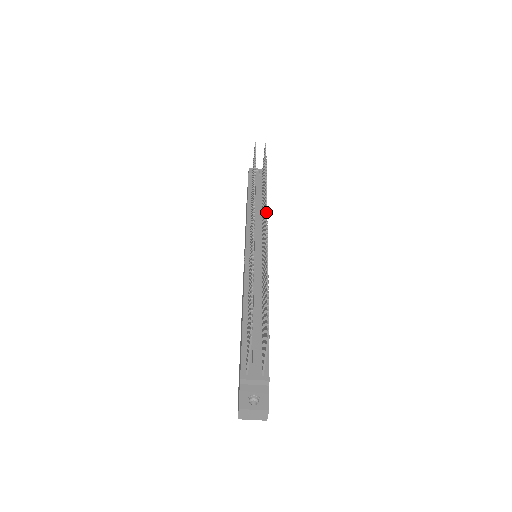
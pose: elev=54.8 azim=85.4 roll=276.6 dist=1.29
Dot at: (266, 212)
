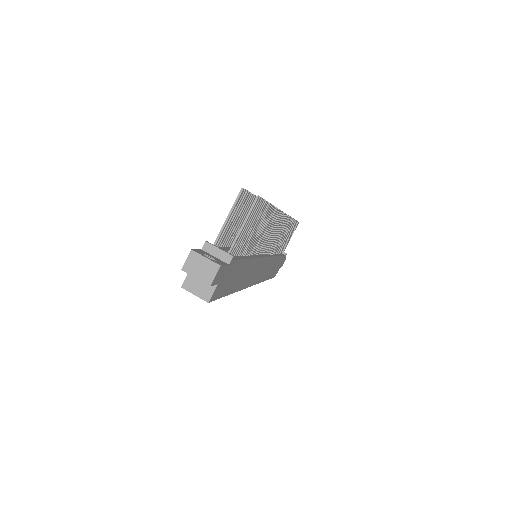
Dot at: (285, 215)
